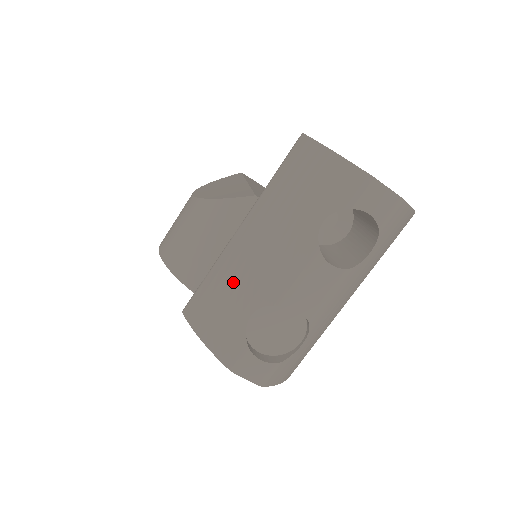
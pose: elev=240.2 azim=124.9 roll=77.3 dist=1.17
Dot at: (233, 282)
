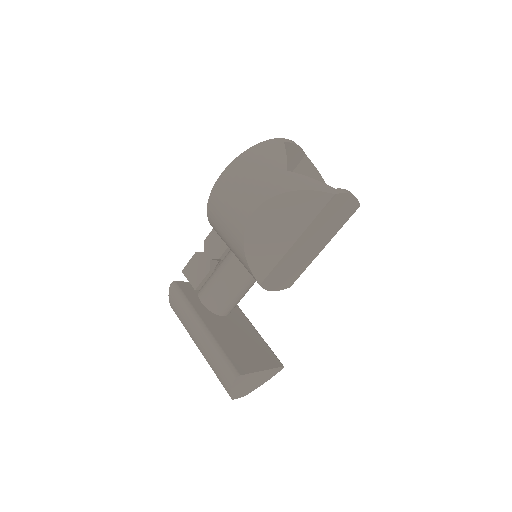
Dot at: (186, 322)
